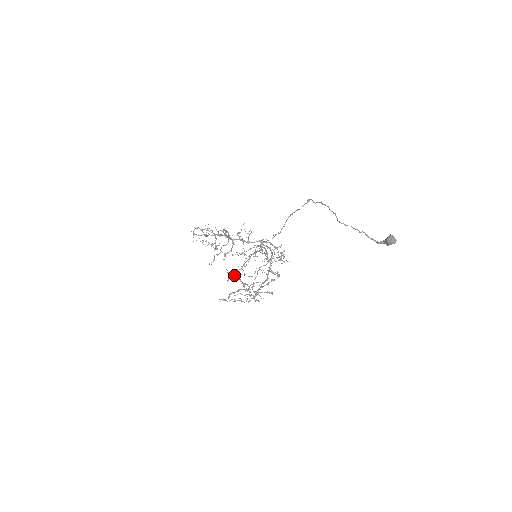
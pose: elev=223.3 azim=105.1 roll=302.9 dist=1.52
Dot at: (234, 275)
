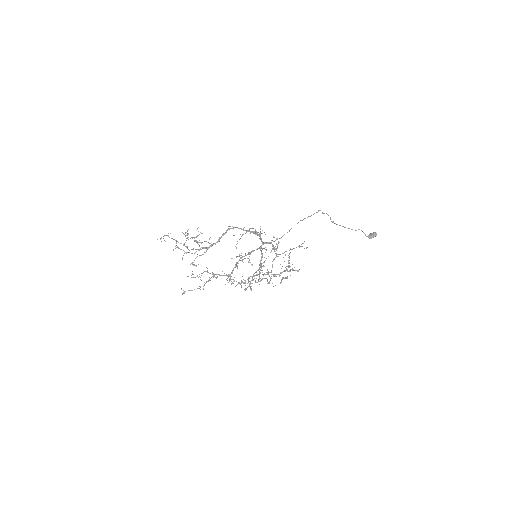
Dot at: occluded
